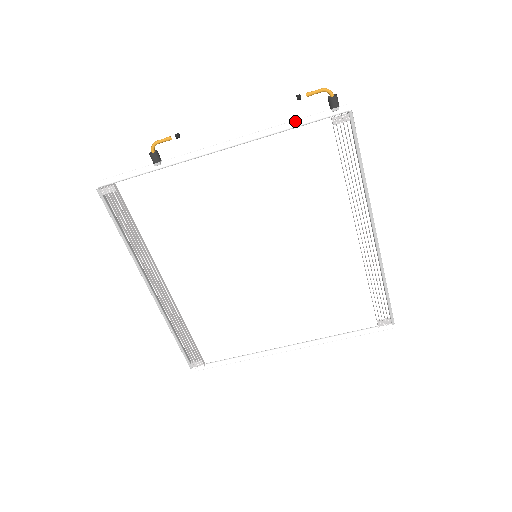
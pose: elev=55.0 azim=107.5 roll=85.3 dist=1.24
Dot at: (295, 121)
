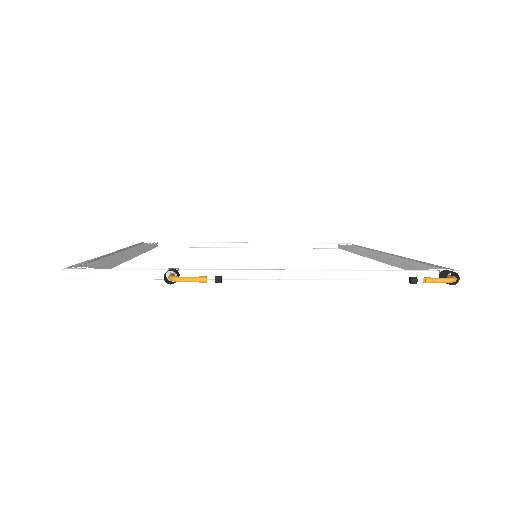
Dot at: (388, 279)
